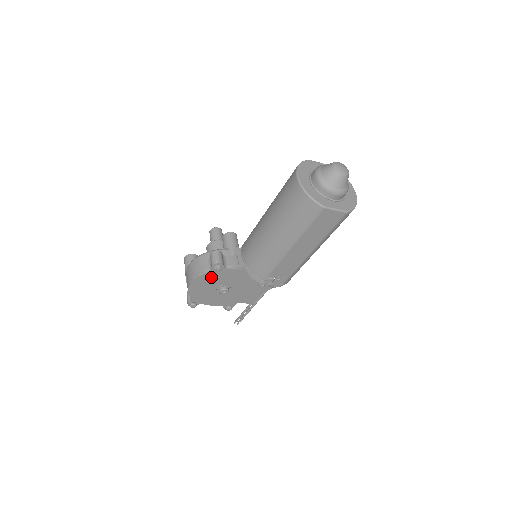
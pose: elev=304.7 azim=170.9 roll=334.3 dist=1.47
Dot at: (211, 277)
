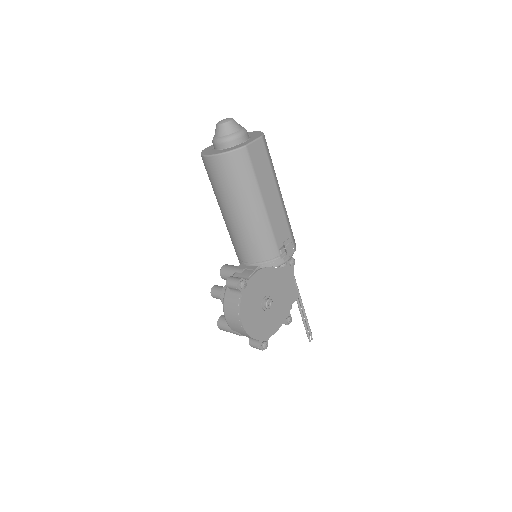
Dot at: (248, 301)
